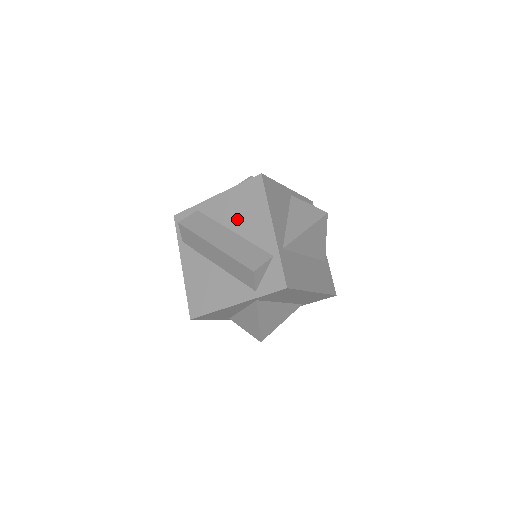
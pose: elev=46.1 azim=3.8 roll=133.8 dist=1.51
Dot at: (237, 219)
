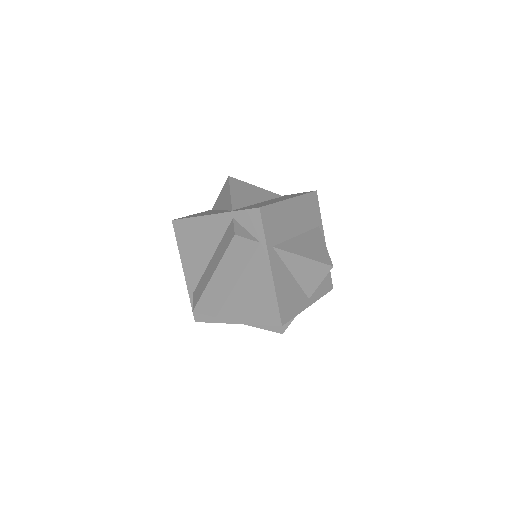
Dot at: (202, 252)
